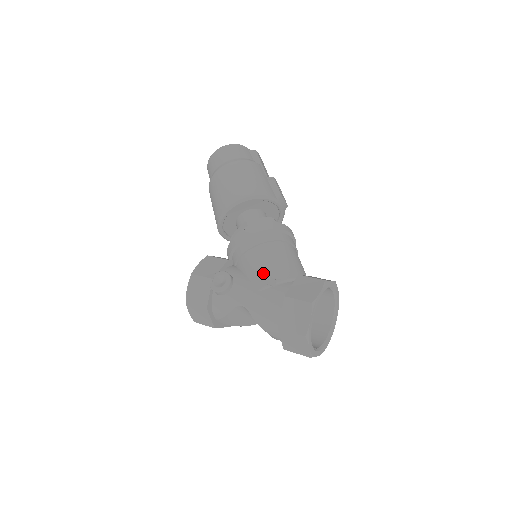
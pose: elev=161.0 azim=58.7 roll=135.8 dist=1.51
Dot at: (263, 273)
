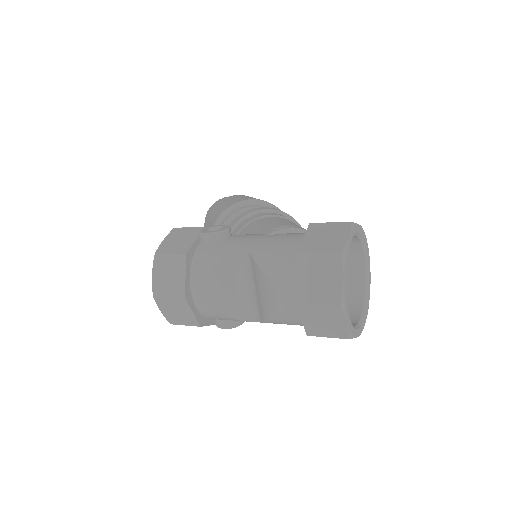
Dot at: (276, 225)
